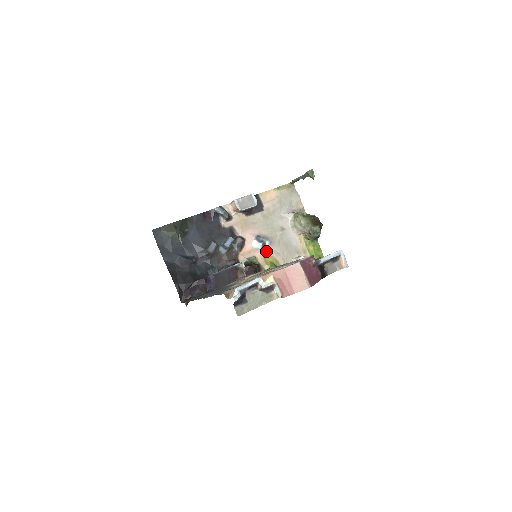
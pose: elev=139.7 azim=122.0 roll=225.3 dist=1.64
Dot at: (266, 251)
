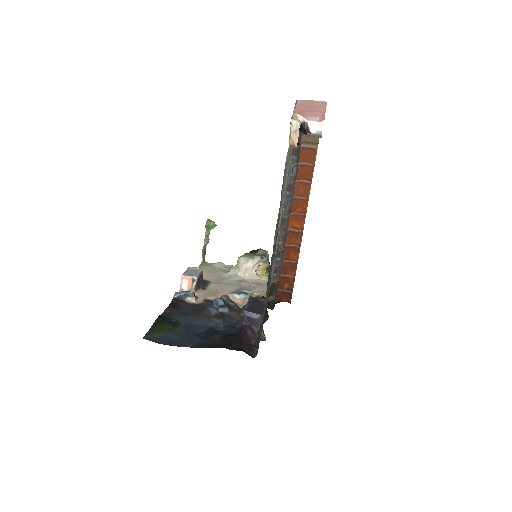
Dot at: occluded
